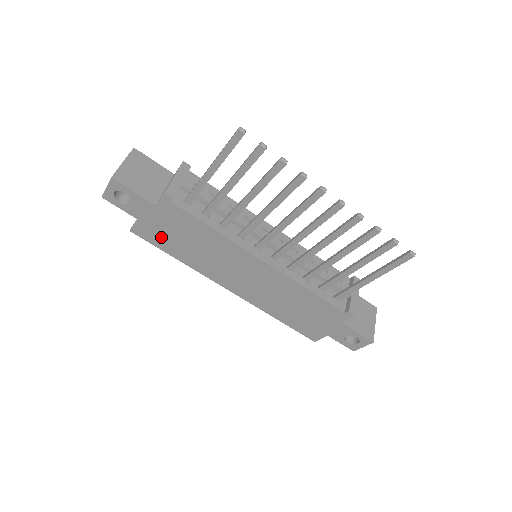
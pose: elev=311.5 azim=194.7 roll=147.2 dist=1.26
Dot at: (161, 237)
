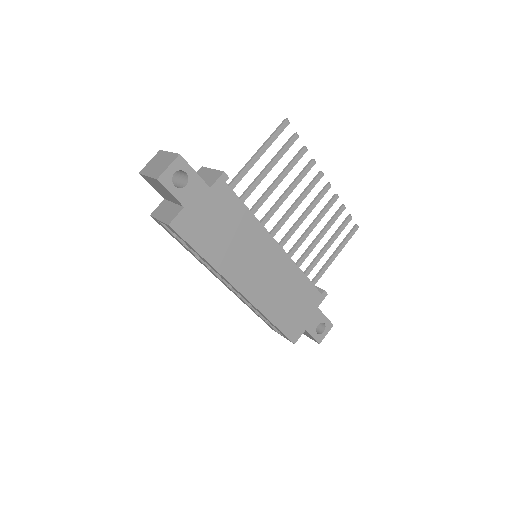
Dot at: (200, 230)
